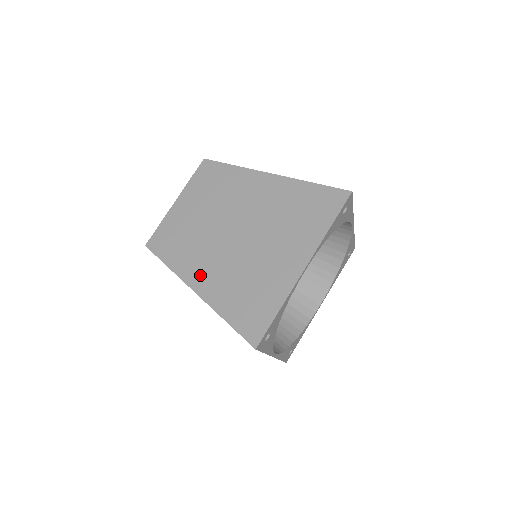
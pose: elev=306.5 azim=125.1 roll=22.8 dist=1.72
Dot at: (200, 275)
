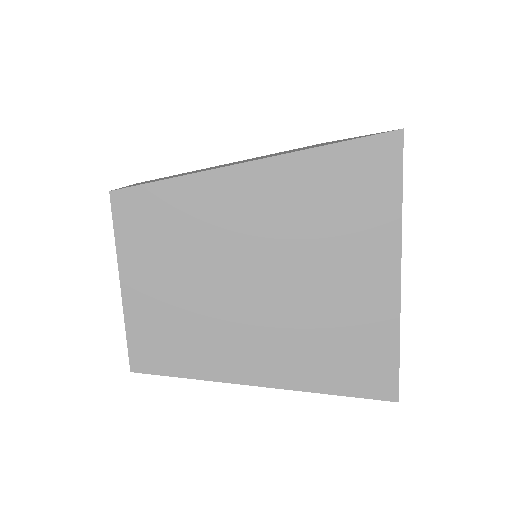
Dot at: (254, 363)
